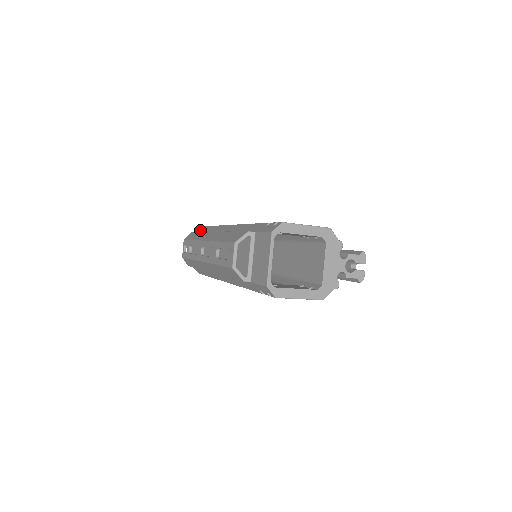
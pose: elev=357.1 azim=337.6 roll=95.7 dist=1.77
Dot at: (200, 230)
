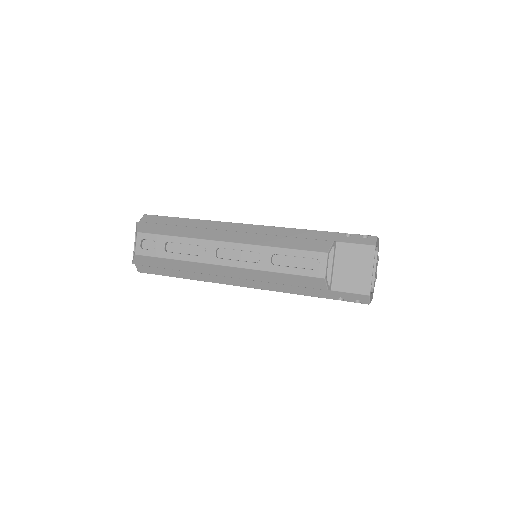
Dot at: (152, 220)
